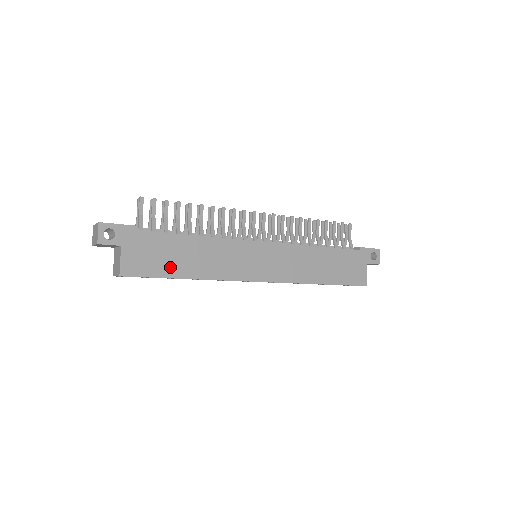
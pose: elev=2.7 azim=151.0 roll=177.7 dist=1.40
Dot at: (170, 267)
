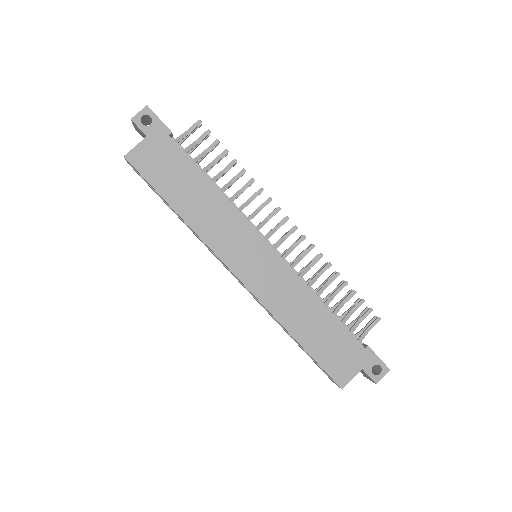
Dot at: (169, 187)
